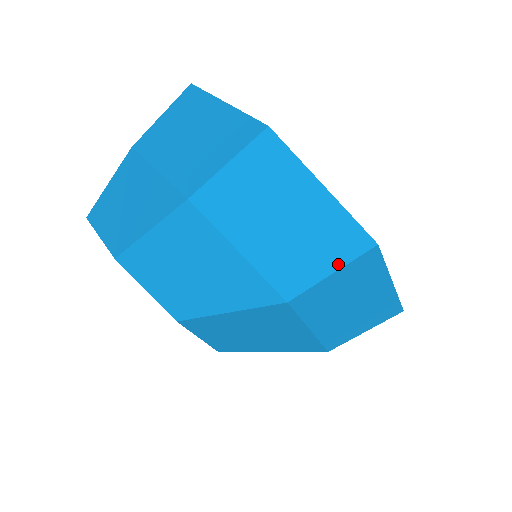
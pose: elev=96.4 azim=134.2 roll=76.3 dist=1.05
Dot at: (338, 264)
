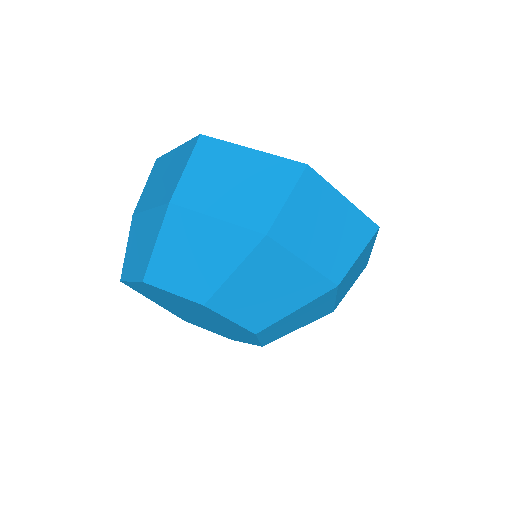
Dot at: (288, 191)
